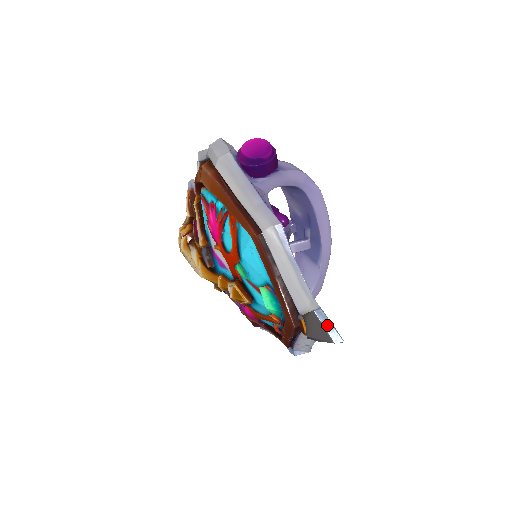
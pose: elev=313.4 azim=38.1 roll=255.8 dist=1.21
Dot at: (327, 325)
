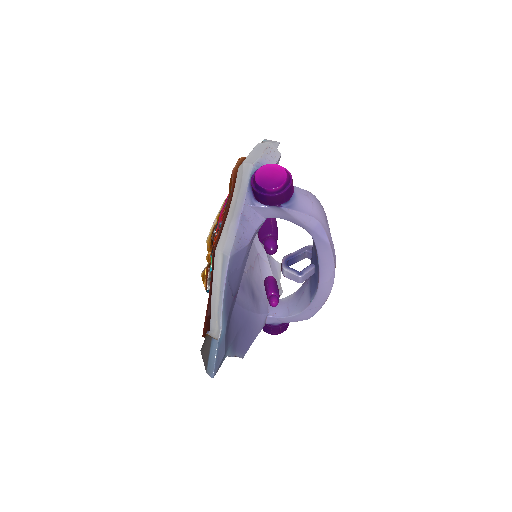
Dot at: (212, 356)
